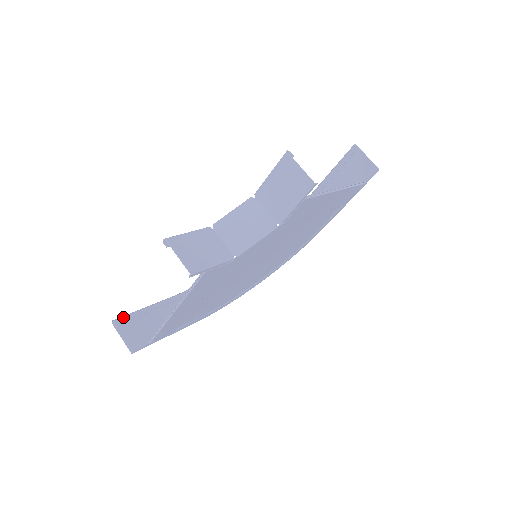
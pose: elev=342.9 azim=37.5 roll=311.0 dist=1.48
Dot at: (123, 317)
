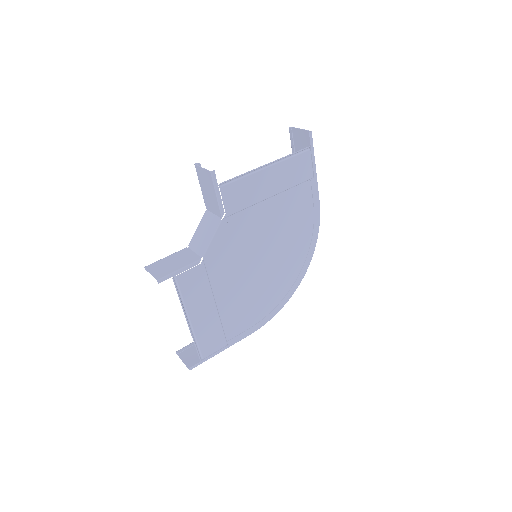
Dot at: (184, 347)
